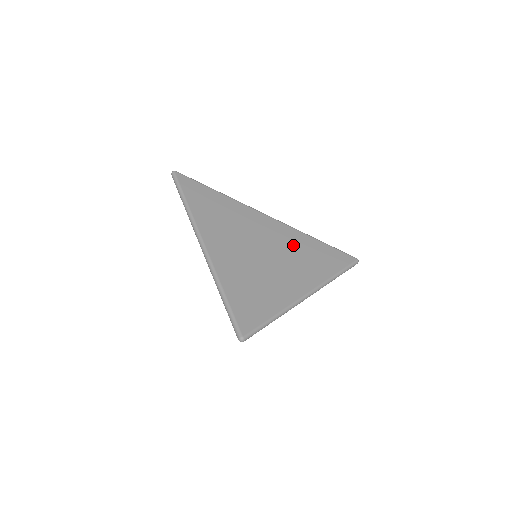
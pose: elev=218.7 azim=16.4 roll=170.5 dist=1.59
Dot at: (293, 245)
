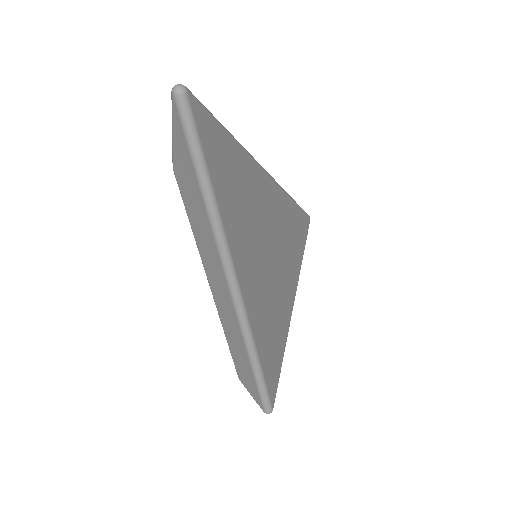
Dot at: (287, 226)
